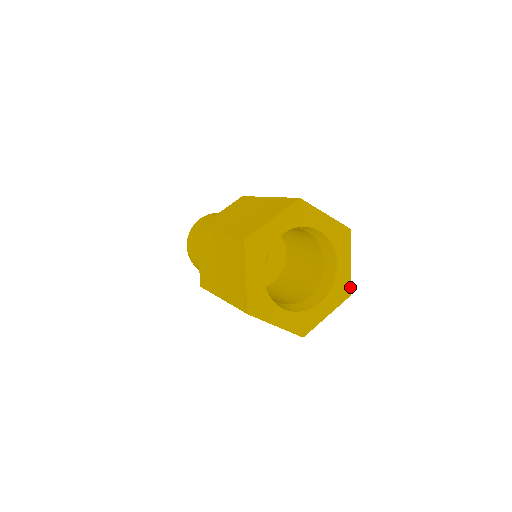
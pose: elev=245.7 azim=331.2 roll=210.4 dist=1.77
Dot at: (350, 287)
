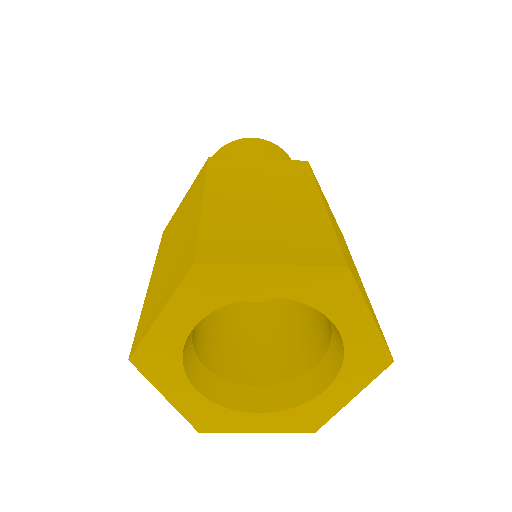
Dot at: (323, 423)
